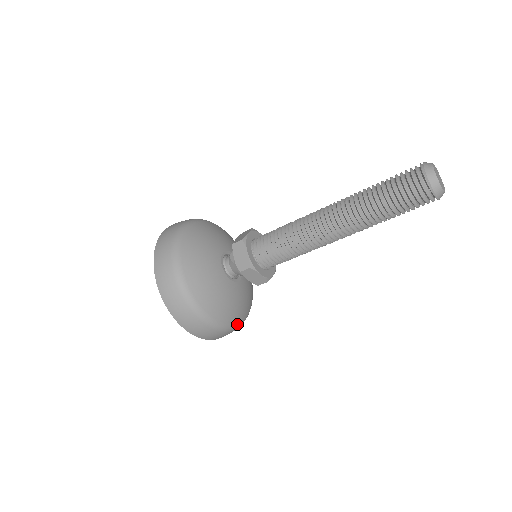
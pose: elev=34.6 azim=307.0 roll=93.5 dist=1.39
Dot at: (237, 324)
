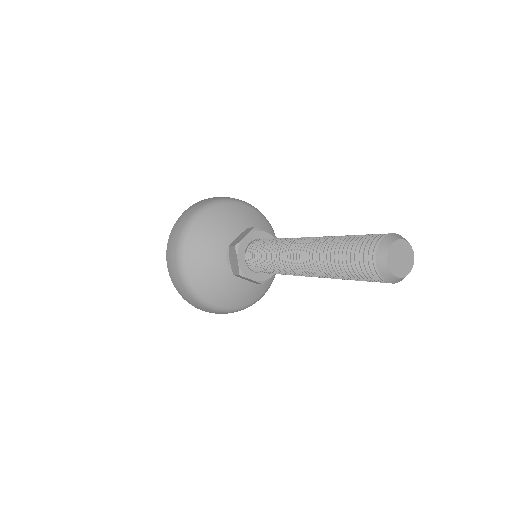
Dot at: occluded
